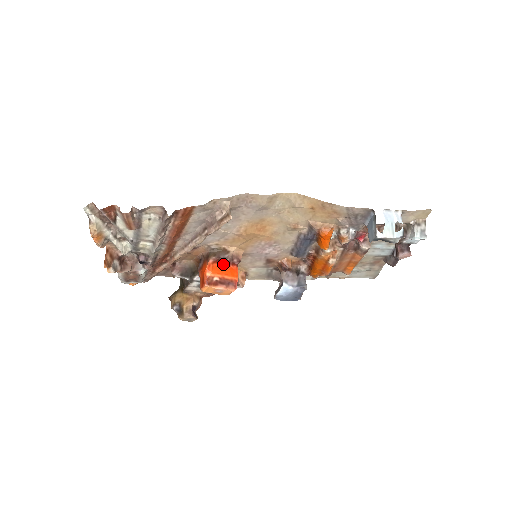
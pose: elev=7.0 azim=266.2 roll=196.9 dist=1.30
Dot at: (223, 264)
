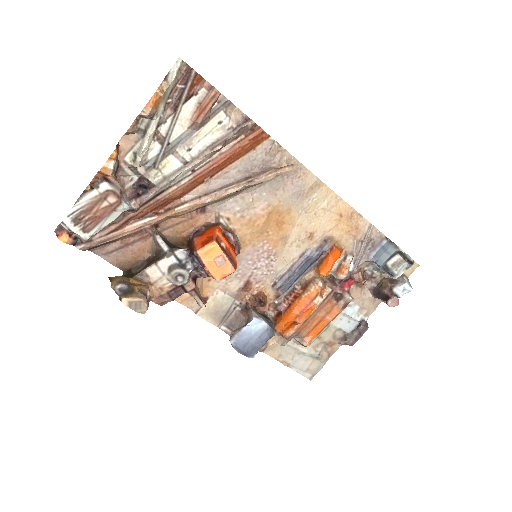
Dot at: (228, 241)
